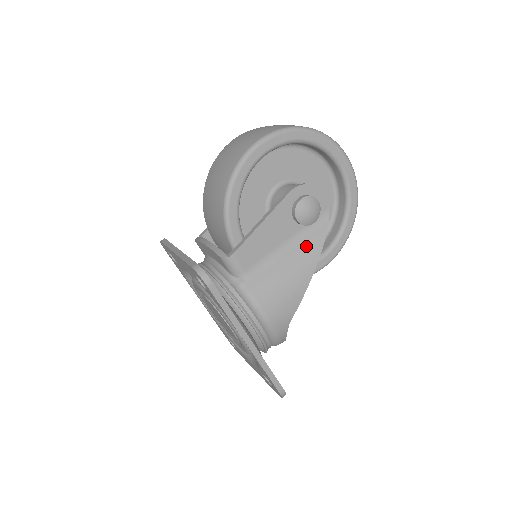
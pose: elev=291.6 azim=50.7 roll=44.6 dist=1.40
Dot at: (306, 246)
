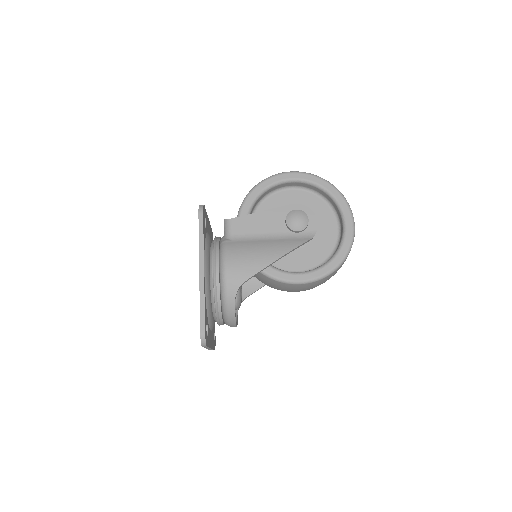
Dot at: (284, 242)
